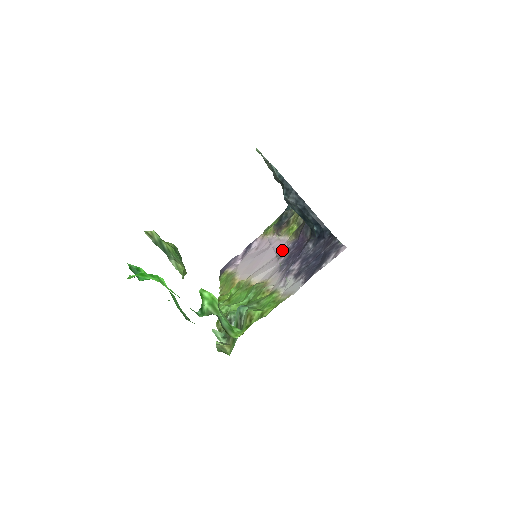
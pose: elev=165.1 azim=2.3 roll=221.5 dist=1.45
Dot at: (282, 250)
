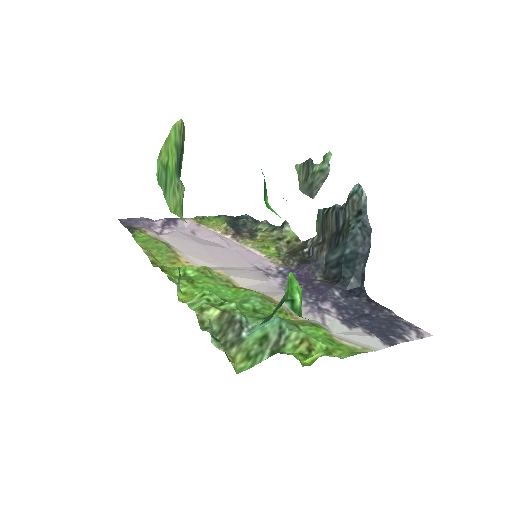
Dot at: (266, 266)
